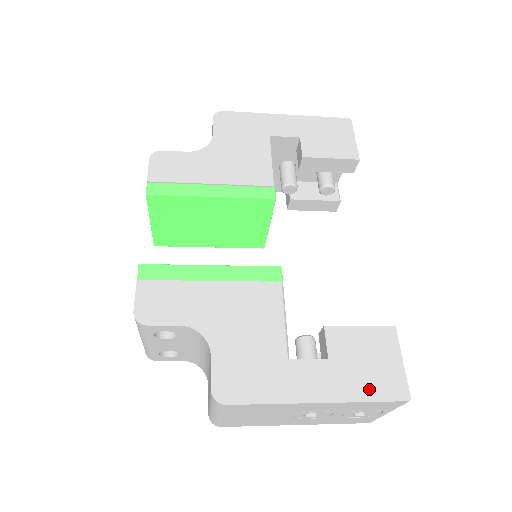
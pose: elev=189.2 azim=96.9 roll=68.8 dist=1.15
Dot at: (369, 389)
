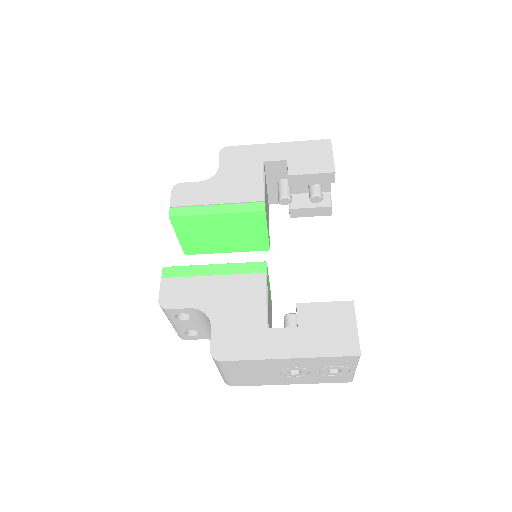
Dot at: (328, 348)
